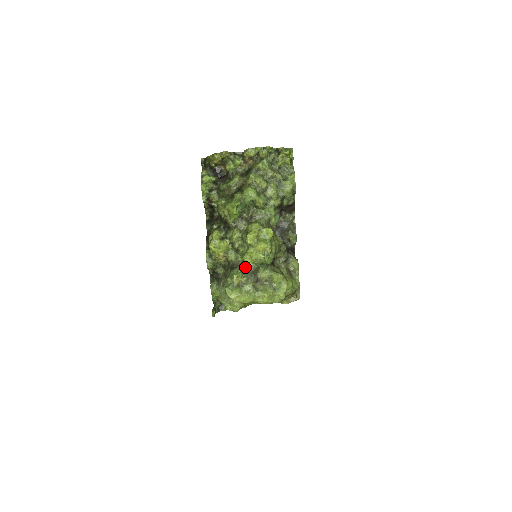
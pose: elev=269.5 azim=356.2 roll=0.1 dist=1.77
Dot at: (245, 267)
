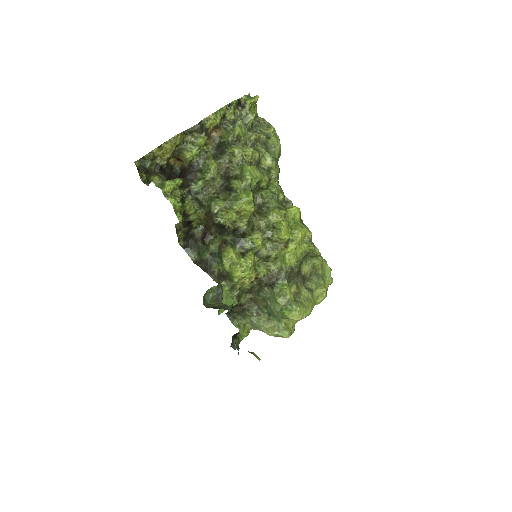
Dot at: (290, 272)
